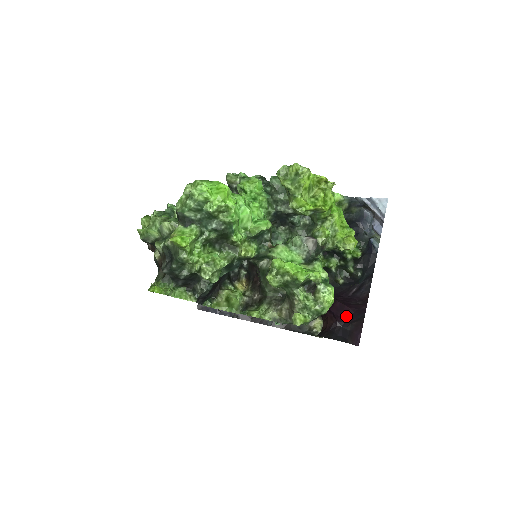
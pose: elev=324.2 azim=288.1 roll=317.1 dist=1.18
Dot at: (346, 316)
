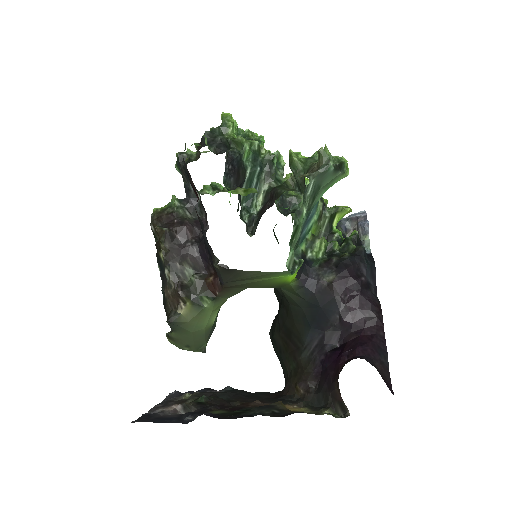
Dot at: (365, 345)
